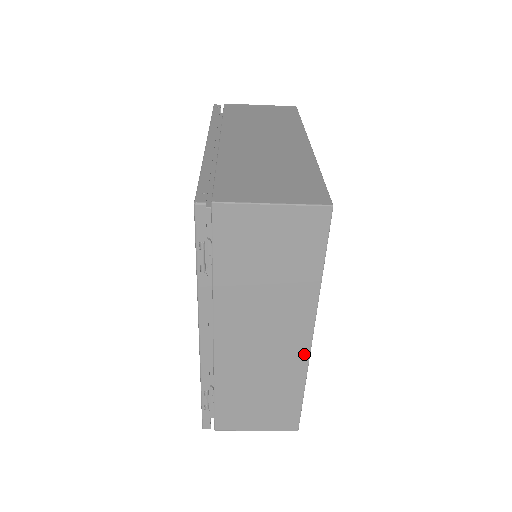
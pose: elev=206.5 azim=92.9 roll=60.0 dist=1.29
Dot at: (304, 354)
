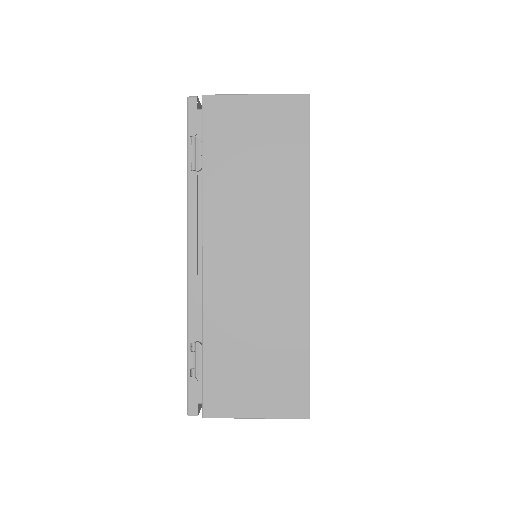
Dot at: (303, 280)
